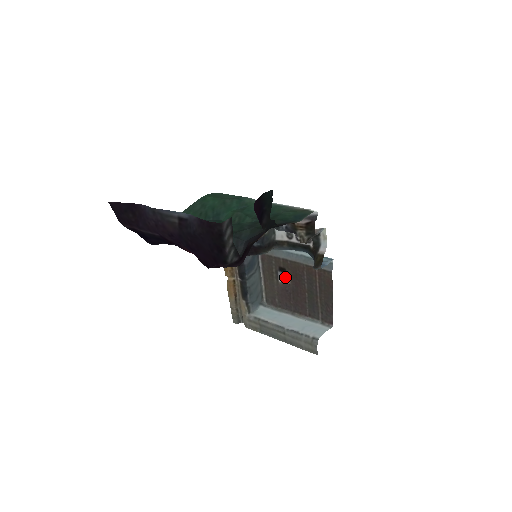
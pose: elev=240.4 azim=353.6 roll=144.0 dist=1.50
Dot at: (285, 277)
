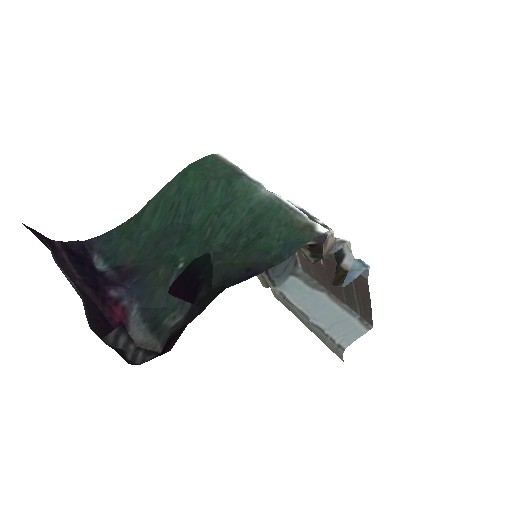
Dot at: occluded
